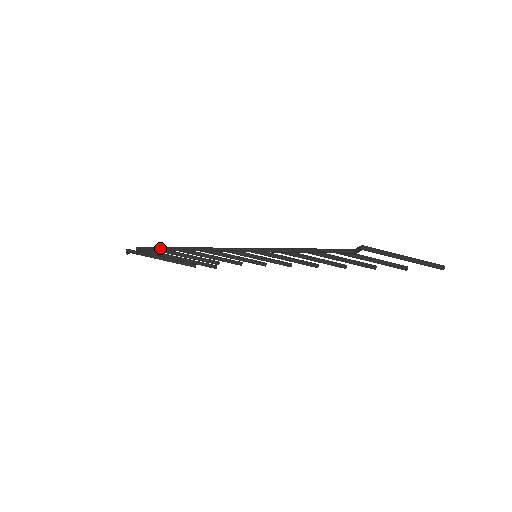
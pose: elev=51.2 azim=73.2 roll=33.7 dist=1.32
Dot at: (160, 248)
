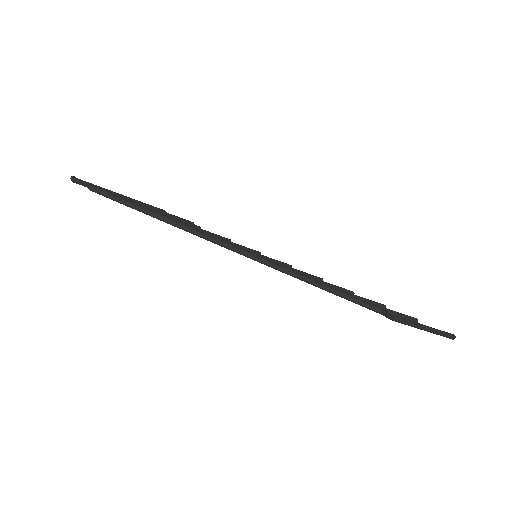
Dot at: (128, 204)
